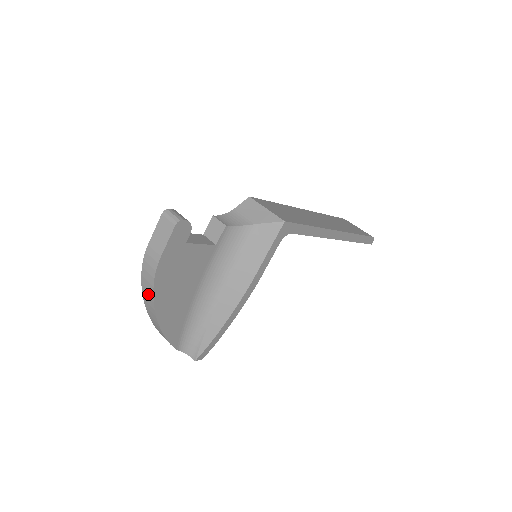
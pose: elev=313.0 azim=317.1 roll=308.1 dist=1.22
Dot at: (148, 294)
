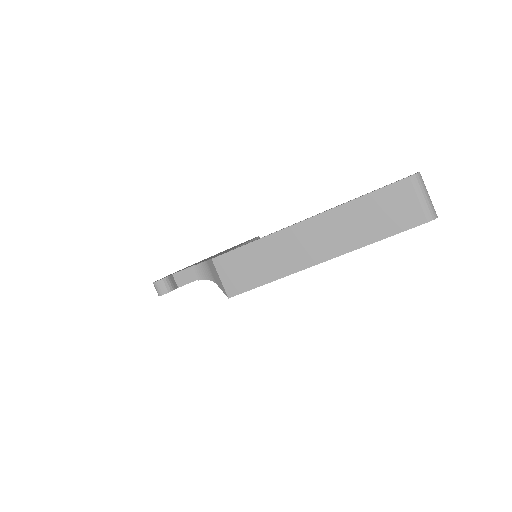
Dot at: occluded
